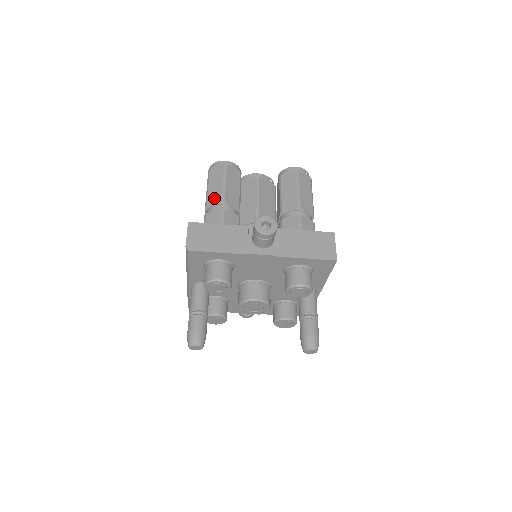
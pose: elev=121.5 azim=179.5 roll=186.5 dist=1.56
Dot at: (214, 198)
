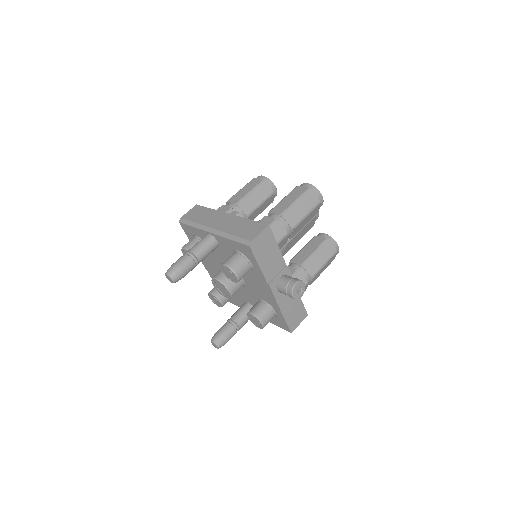
Dot at: (292, 217)
